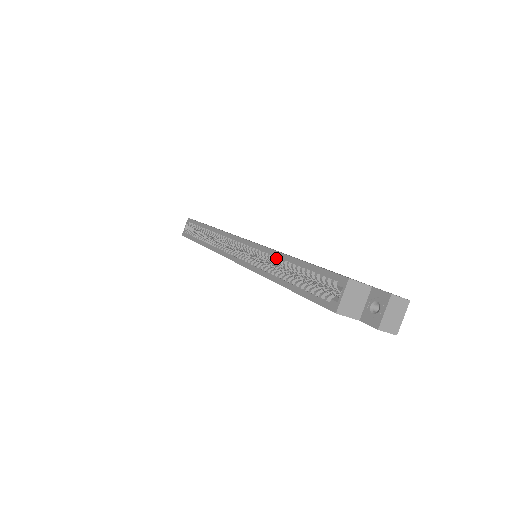
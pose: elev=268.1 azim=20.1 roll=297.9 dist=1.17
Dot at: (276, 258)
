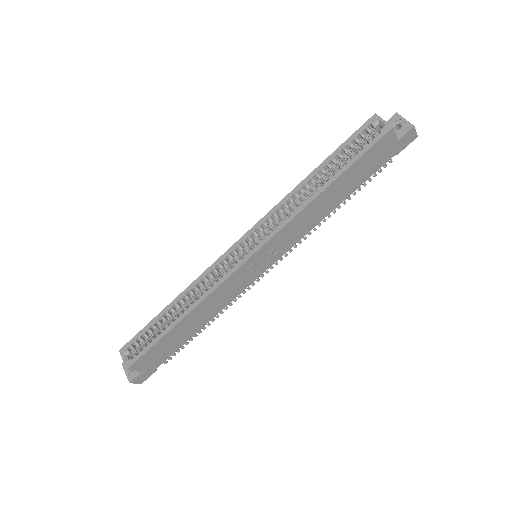
Dot at: (301, 188)
